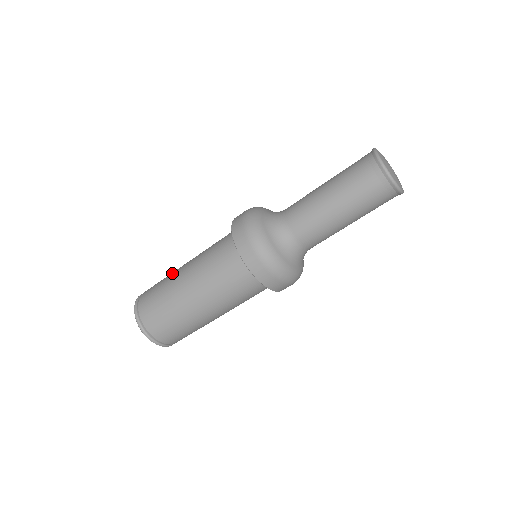
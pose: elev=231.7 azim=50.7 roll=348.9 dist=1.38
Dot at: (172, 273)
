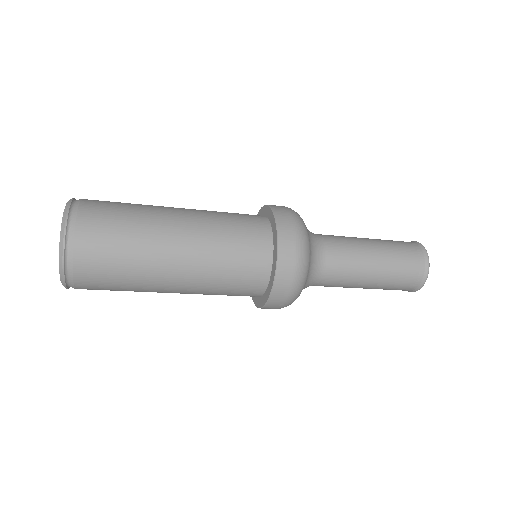
Dot at: (149, 221)
